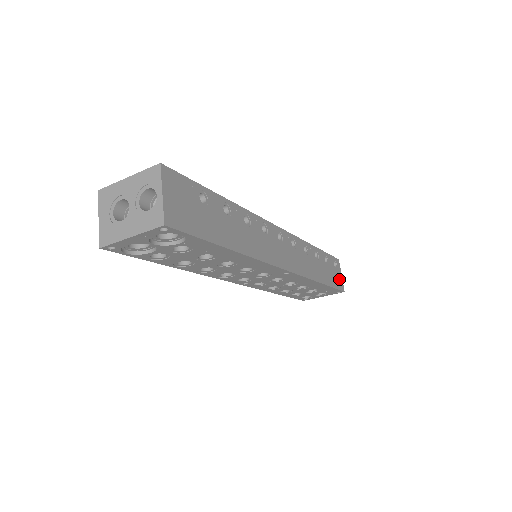
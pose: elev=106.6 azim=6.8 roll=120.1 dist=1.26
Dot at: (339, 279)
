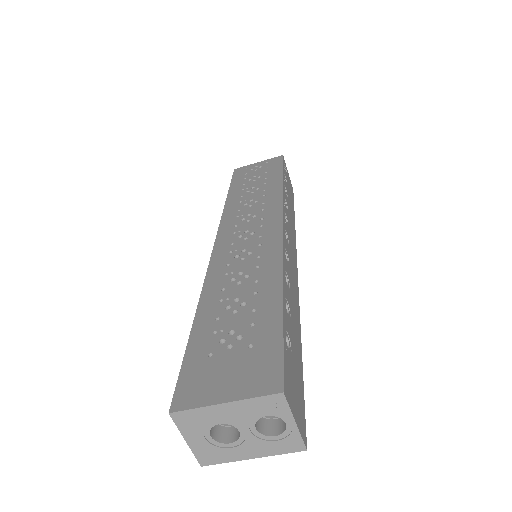
Dot at: (290, 182)
